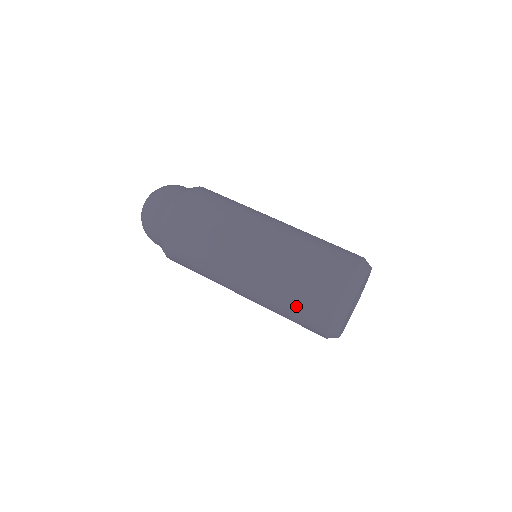
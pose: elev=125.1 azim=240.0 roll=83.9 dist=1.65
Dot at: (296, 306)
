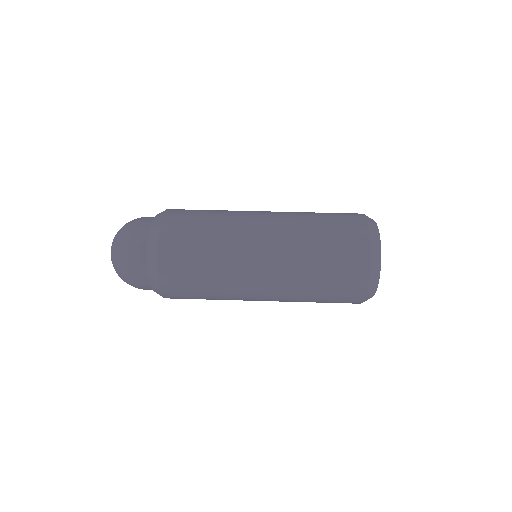
Dot at: (330, 275)
